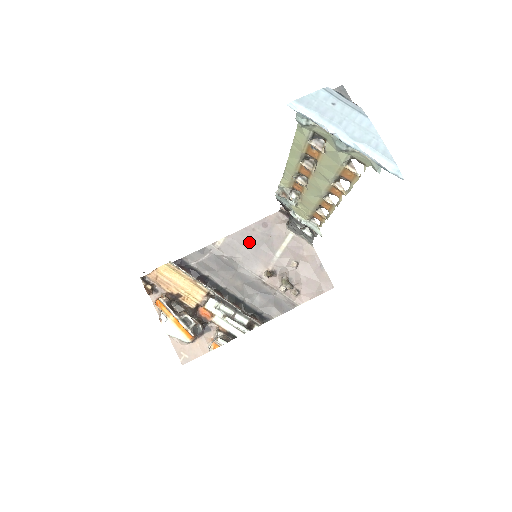
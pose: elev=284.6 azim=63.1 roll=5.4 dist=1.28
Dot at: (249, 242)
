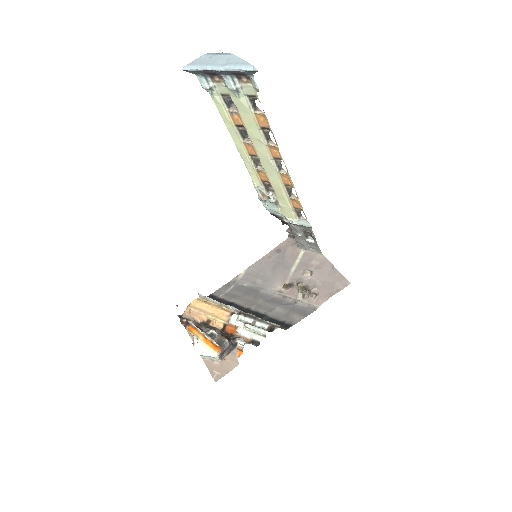
Dot at: (266, 267)
